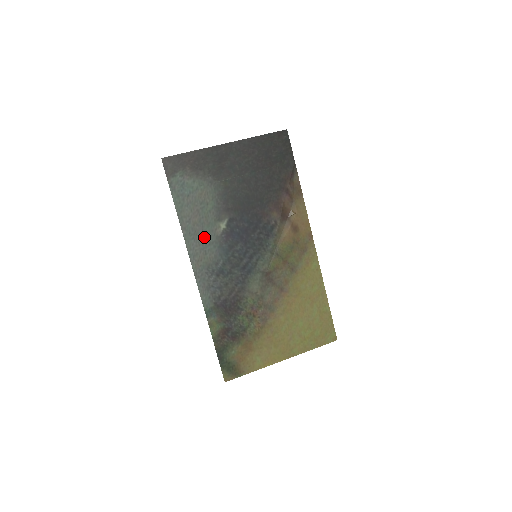
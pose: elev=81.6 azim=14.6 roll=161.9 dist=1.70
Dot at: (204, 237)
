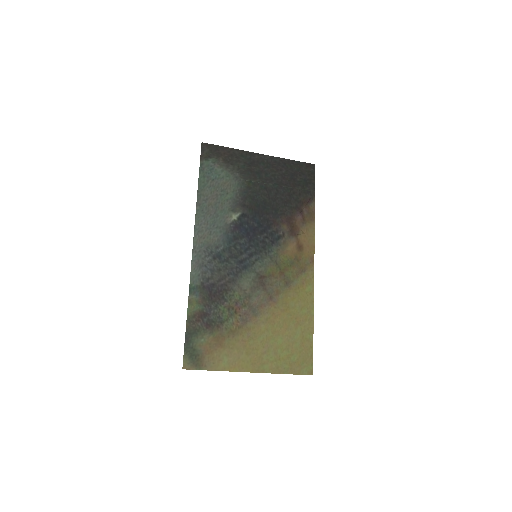
Dot at: (214, 219)
